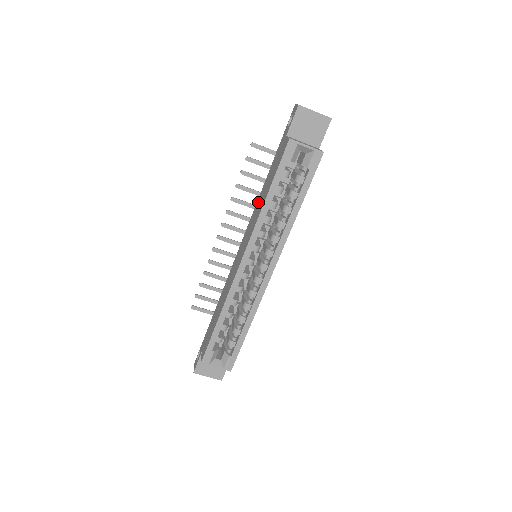
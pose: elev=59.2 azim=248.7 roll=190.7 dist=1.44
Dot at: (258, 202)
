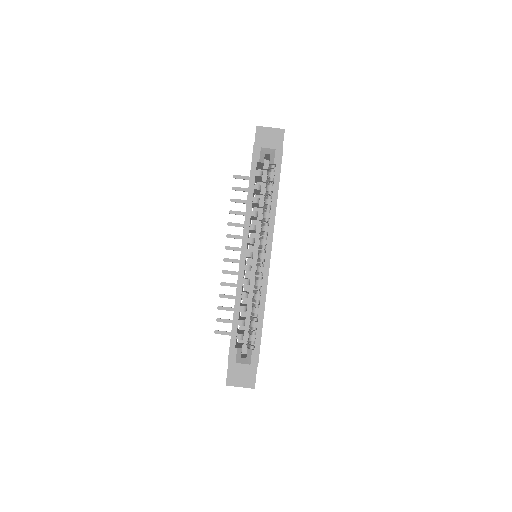
Dot at: occluded
